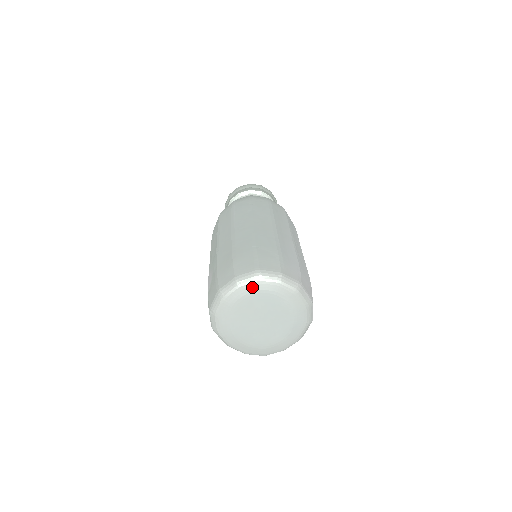
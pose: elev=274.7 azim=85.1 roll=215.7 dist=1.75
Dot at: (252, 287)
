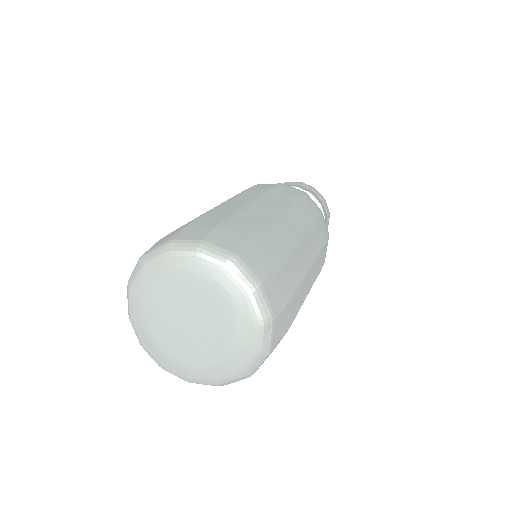
Dot at: (211, 269)
